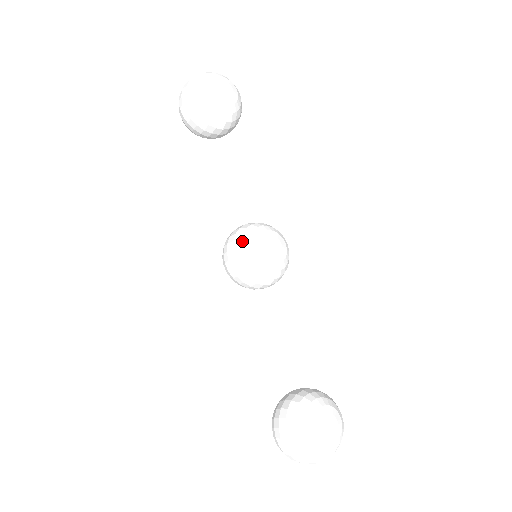
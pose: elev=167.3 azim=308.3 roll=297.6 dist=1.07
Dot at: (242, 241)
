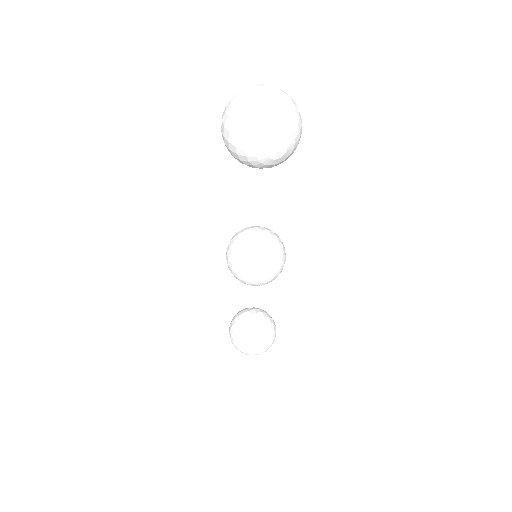
Dot at: (241, 268)
